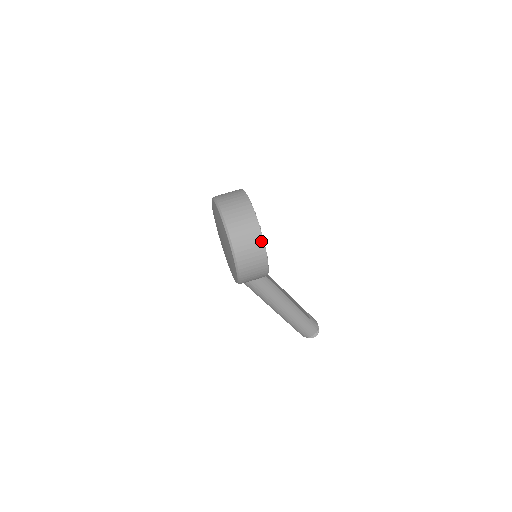
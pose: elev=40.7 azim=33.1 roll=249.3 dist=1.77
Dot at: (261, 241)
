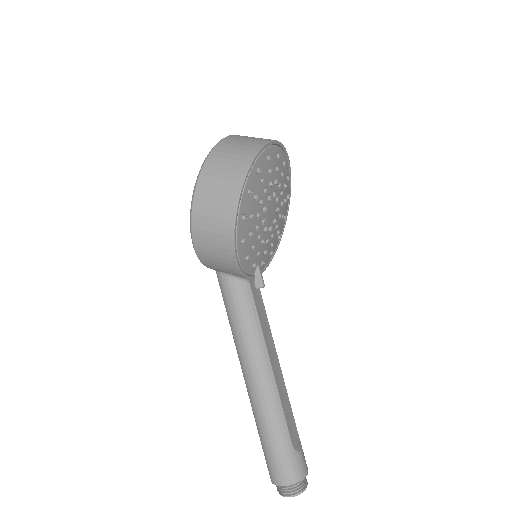
Dot at: (242, 176)
